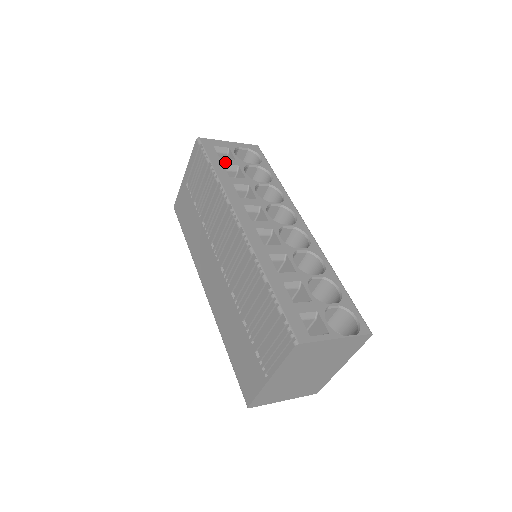
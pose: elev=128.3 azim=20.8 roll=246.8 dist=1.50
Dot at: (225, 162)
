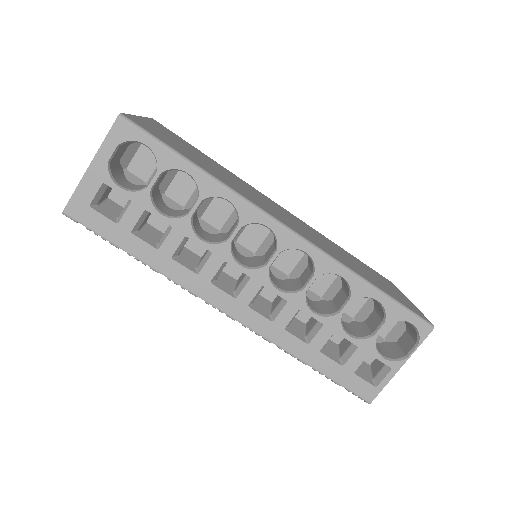
Dot at: (129, 225)
